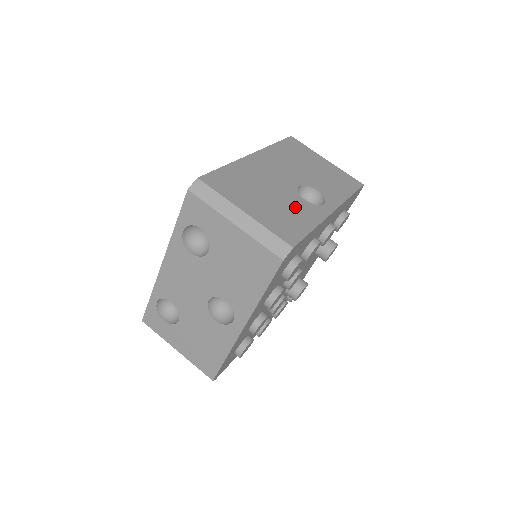
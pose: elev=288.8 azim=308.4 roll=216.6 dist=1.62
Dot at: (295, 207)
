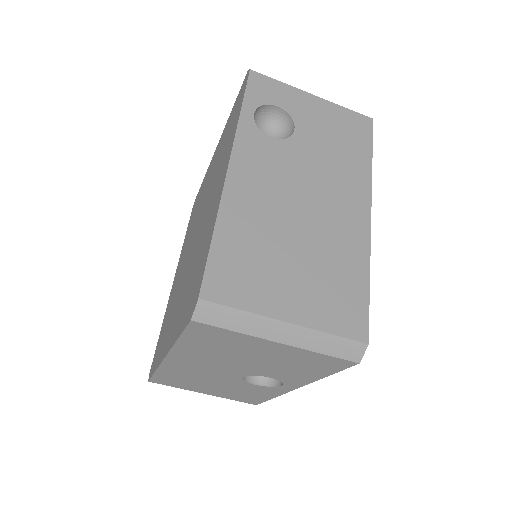
Dot at: (247, 390)
